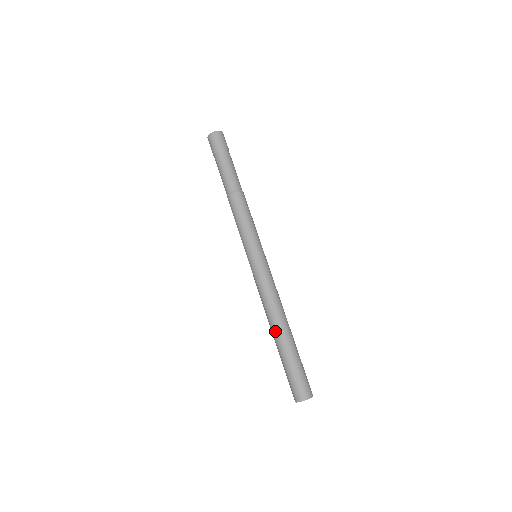
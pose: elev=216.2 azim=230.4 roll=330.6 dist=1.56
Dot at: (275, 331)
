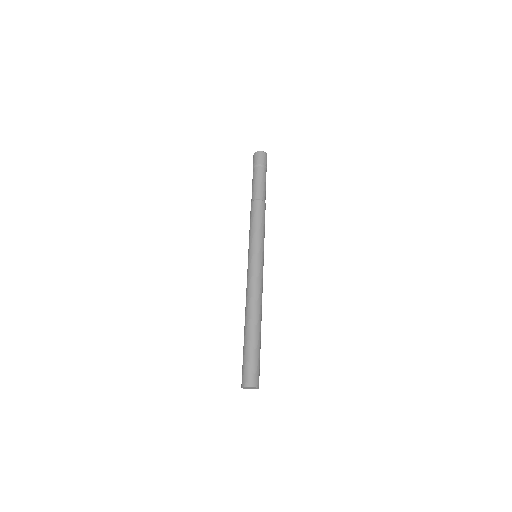
Dot at: (250, 319)
